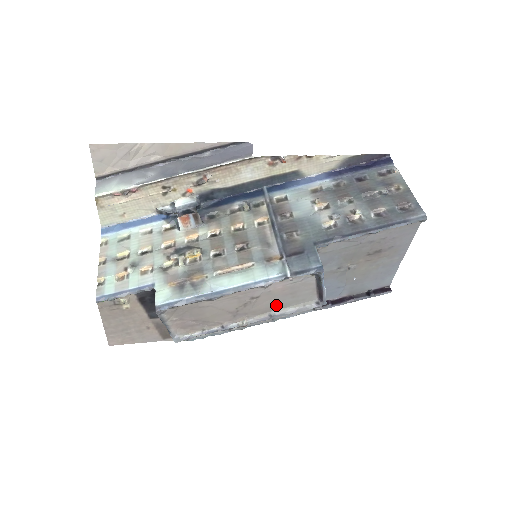
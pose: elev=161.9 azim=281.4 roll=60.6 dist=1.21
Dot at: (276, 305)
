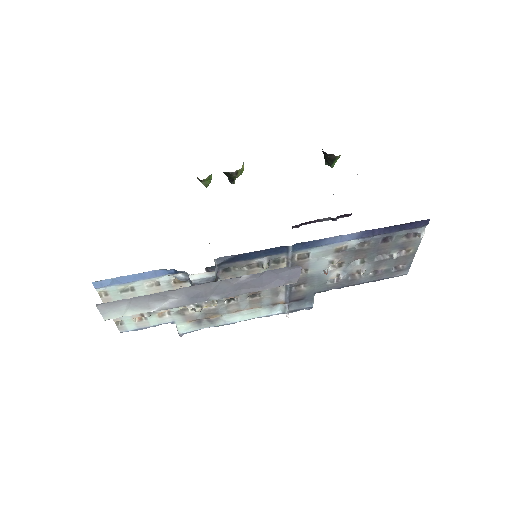
Dot at: occluded
